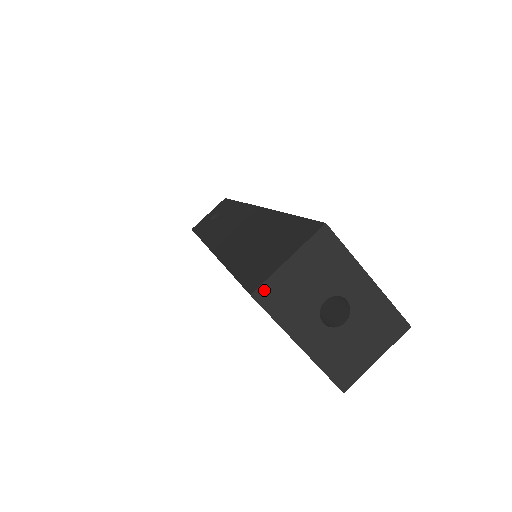
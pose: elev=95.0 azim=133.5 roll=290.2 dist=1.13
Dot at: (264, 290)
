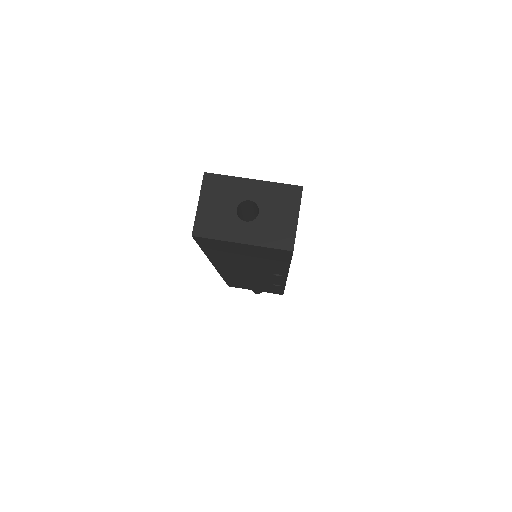
Dot at: (197, 228)
